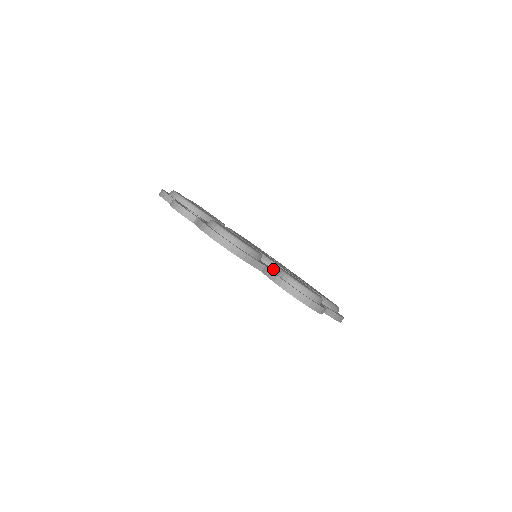
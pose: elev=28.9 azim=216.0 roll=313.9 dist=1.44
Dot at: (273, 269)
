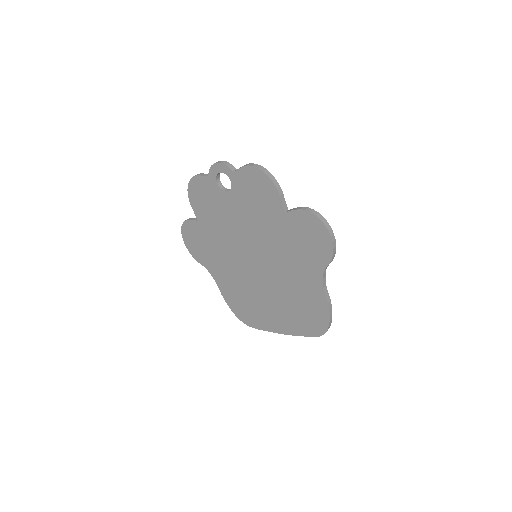
Dot at: occluded
